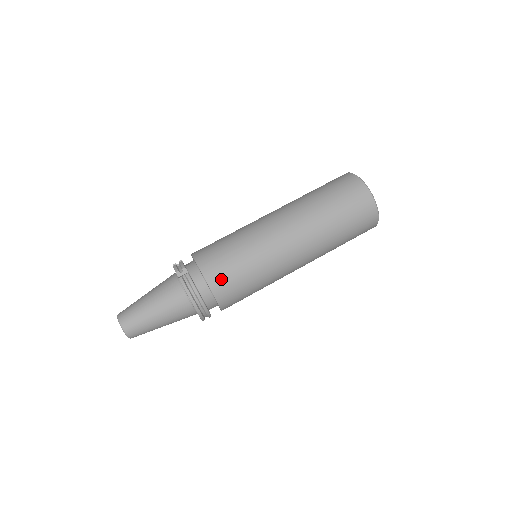
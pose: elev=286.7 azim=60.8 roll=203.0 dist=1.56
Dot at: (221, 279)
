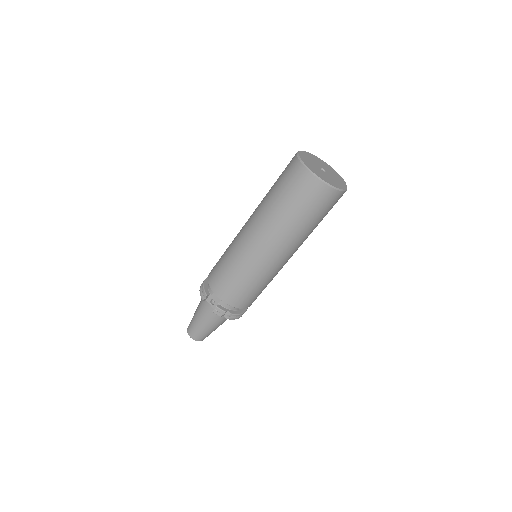
Dot at: occluded
